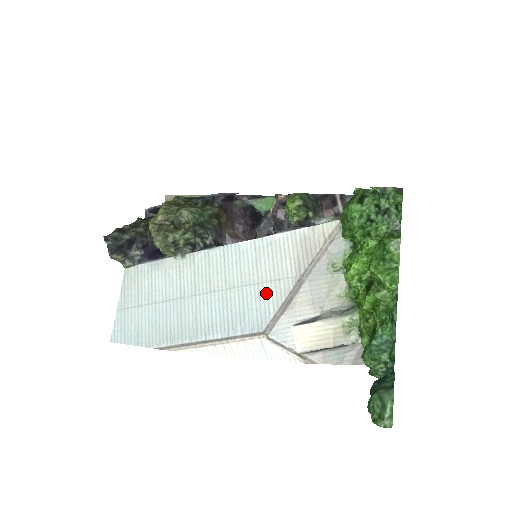
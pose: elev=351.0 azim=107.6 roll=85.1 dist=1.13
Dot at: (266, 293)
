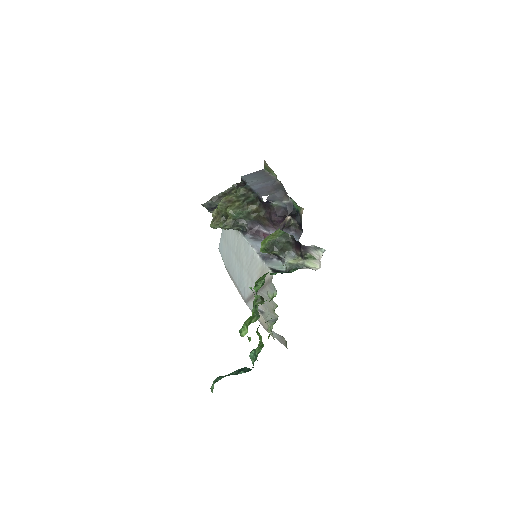
Dot at: (249, 283)
